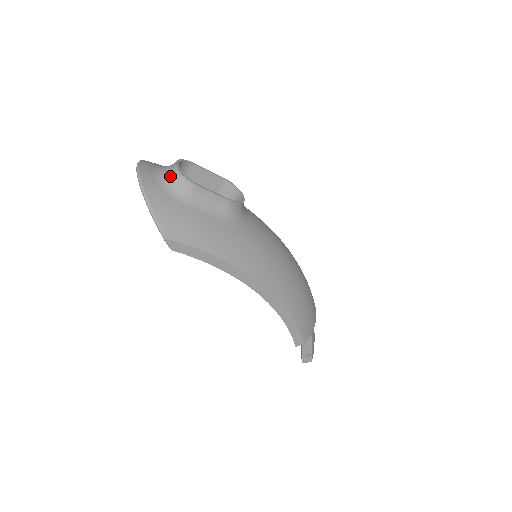
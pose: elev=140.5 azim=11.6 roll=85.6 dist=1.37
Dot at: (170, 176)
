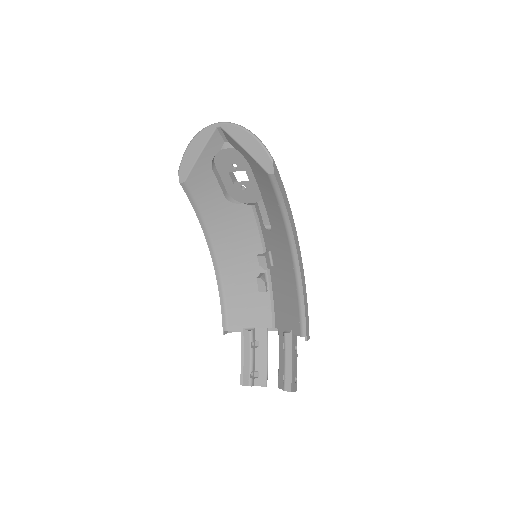
Dot at: occluded
